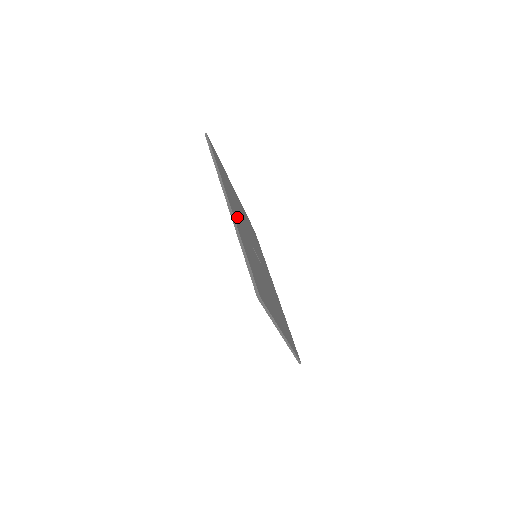
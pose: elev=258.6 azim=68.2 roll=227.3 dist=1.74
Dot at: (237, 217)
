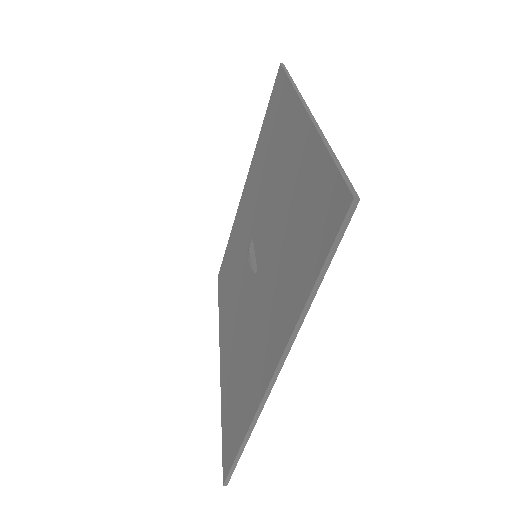
Dot at: occluded
